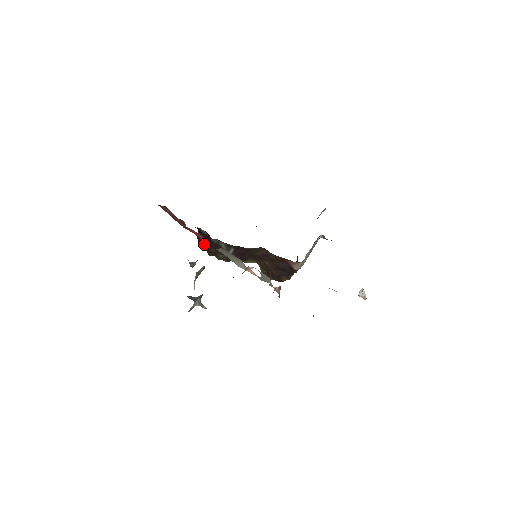
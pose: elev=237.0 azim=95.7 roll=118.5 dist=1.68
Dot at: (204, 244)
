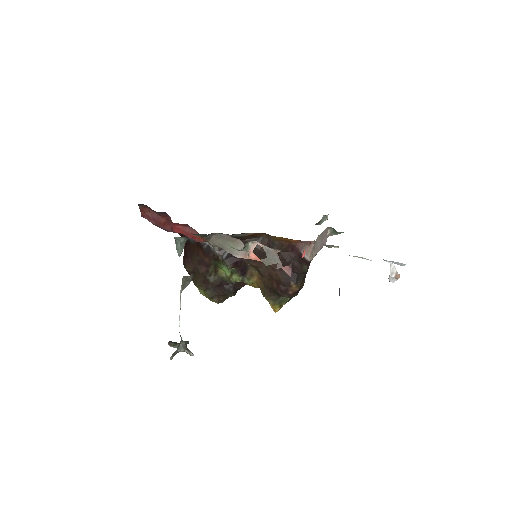
Dot at: (192, 262)
